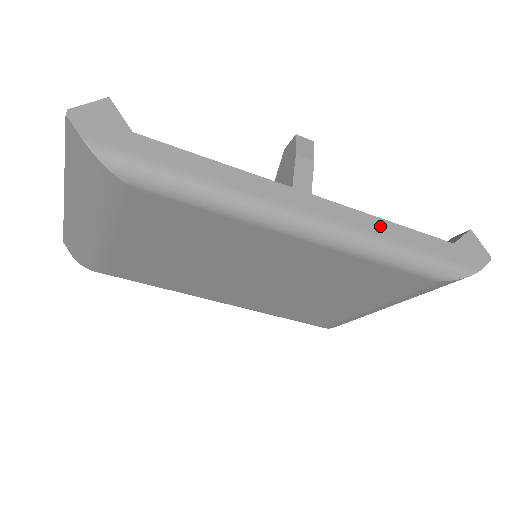
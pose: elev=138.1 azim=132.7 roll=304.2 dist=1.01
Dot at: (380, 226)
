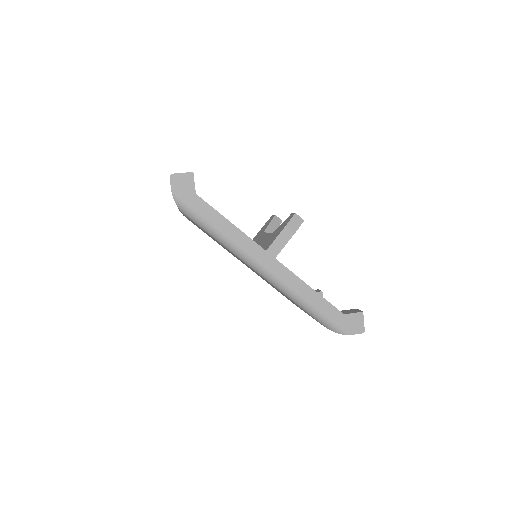
Dot at: (302, 287)
